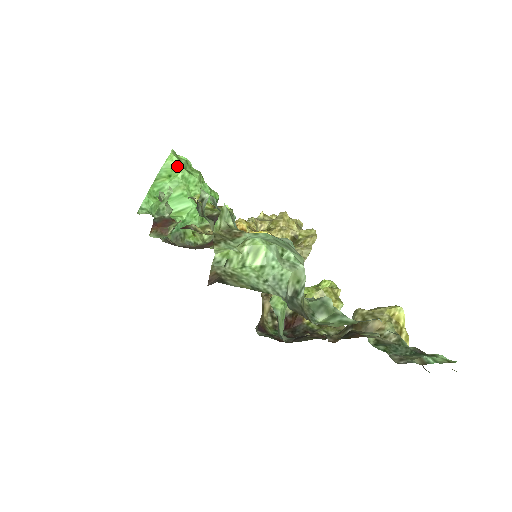
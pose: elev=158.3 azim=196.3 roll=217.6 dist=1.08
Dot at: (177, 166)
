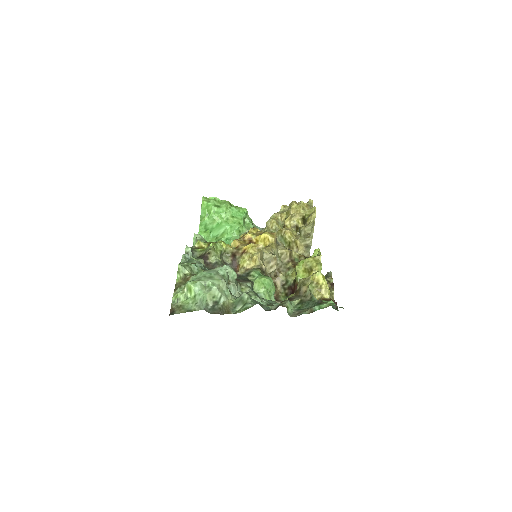
Dot at: (209, 207)
